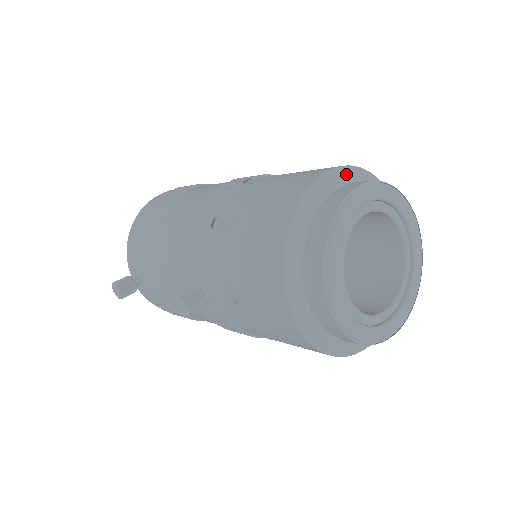
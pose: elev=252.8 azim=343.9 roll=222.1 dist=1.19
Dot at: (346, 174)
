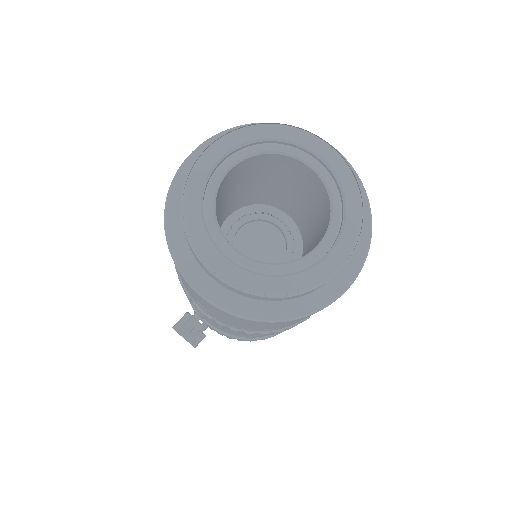
Dot at: occluded
